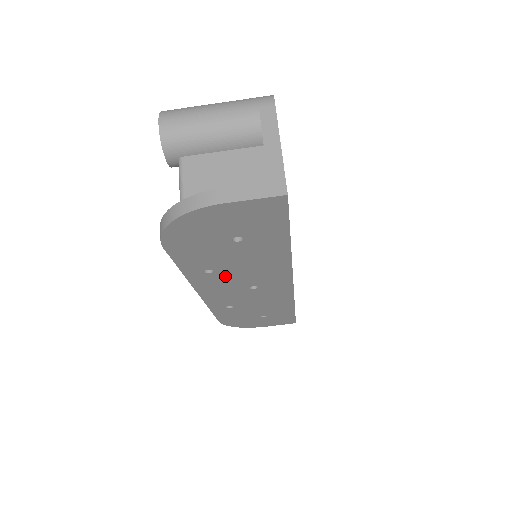
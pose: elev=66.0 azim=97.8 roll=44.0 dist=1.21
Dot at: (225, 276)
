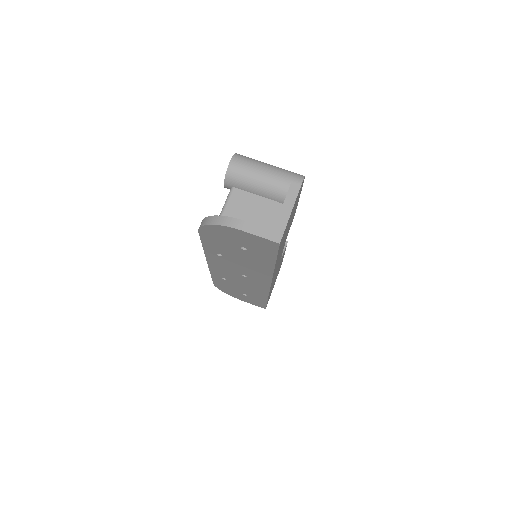
Dot at: (229, 262)
